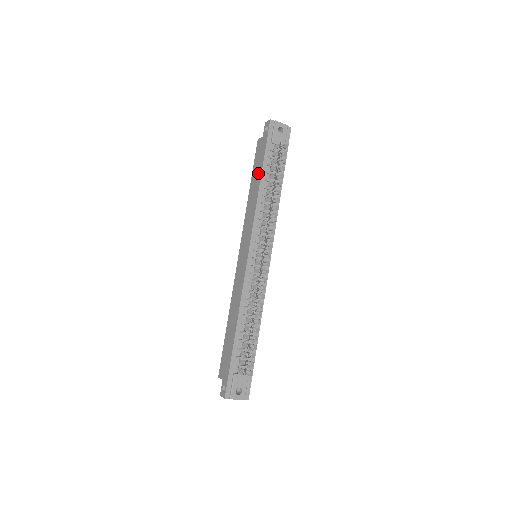
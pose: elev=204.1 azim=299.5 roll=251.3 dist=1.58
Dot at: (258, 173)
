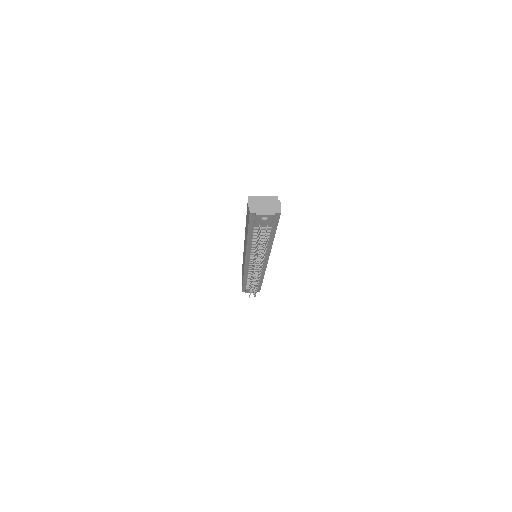
Dot at: occluded
